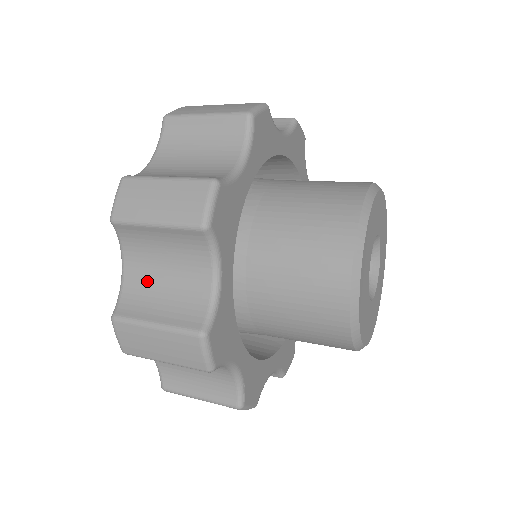
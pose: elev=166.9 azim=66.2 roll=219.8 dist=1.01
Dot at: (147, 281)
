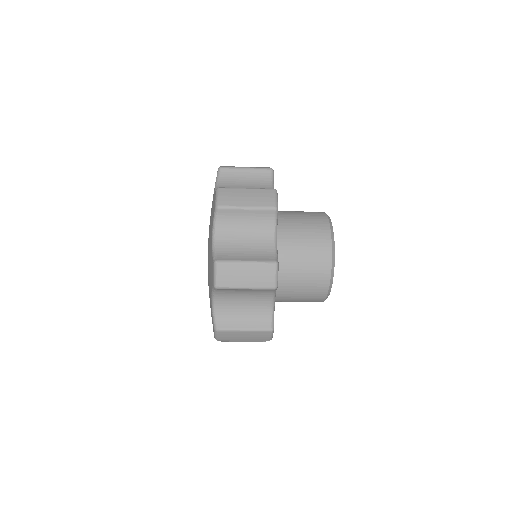
Dot at: occluded
